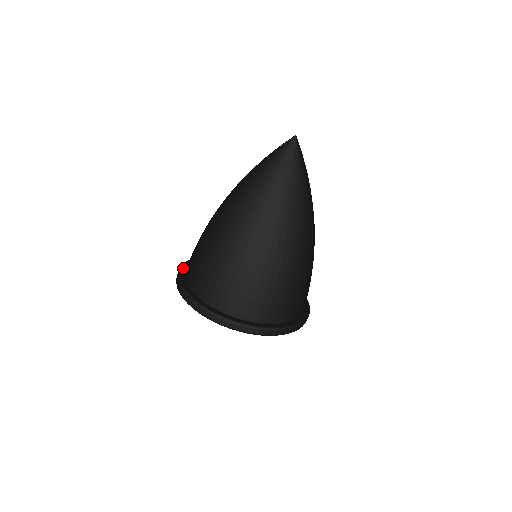
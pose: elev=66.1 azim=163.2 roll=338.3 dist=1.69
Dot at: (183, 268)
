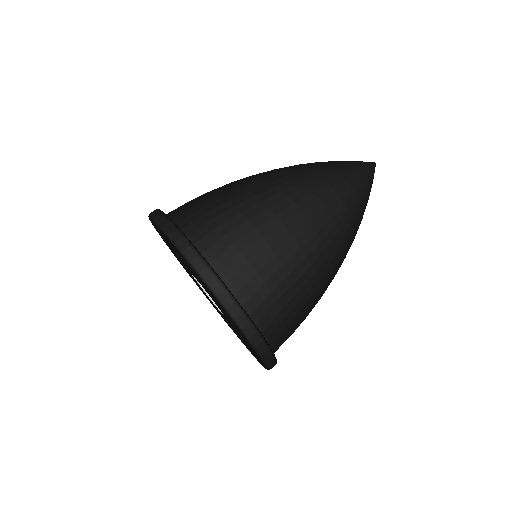
Dot at: occluded
